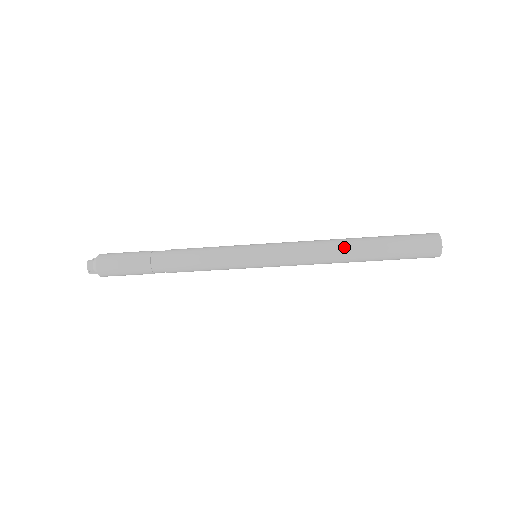
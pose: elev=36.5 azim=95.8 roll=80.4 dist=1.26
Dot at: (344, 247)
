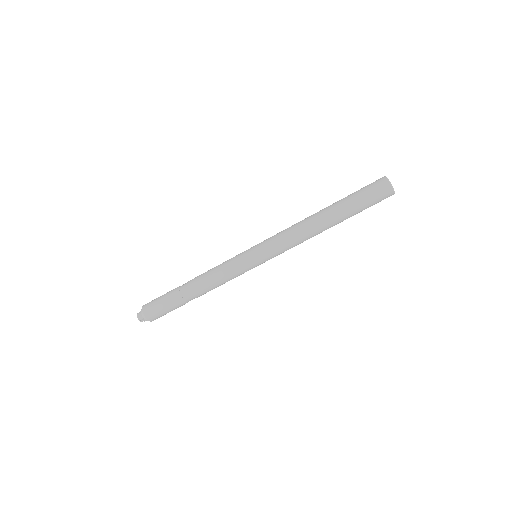
Dot at: (316, 218)
